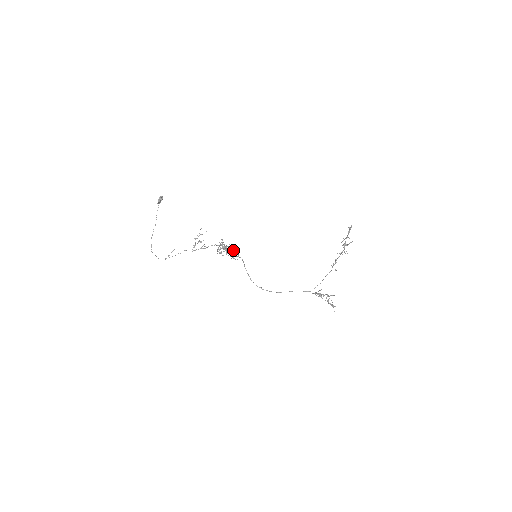
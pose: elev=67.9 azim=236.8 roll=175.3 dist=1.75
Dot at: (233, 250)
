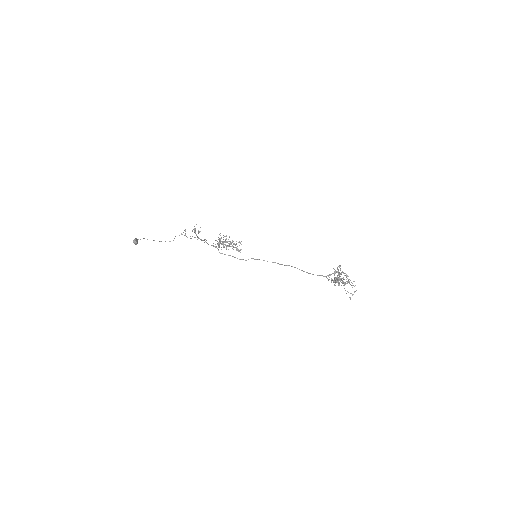
Dot at: (232, 246)
